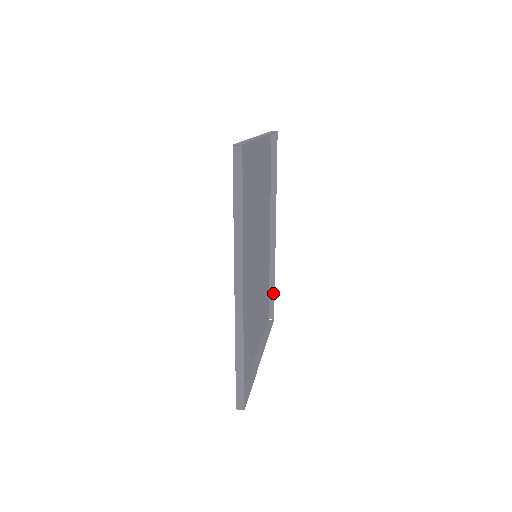
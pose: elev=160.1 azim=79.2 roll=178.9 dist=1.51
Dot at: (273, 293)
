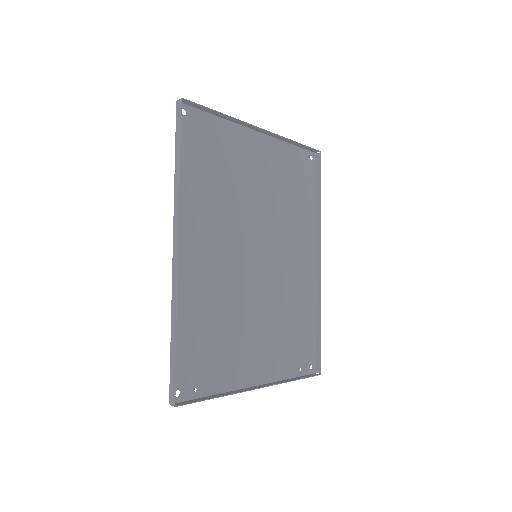
Dot at: (319, 337)
